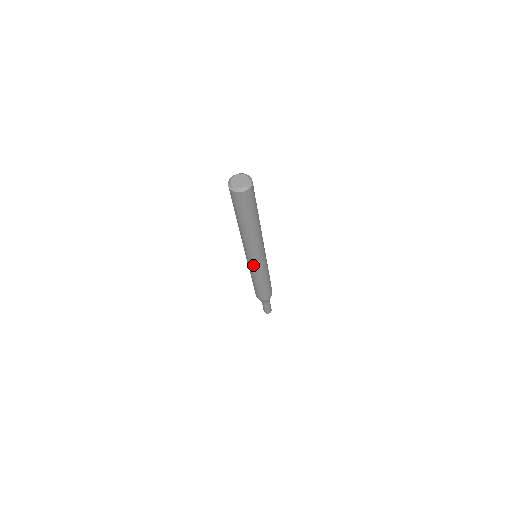
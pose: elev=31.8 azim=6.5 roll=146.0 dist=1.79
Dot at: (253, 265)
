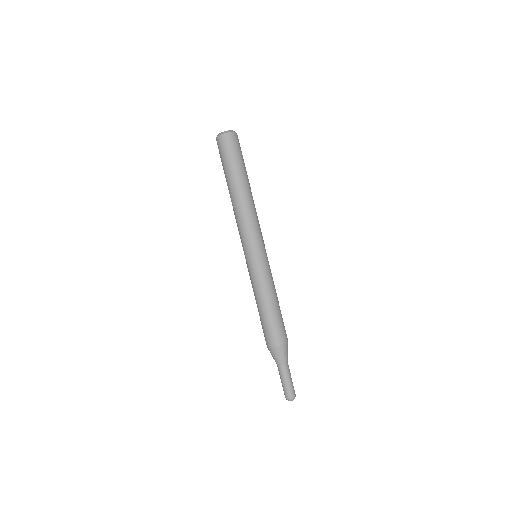
Dot at: (247, 261)
